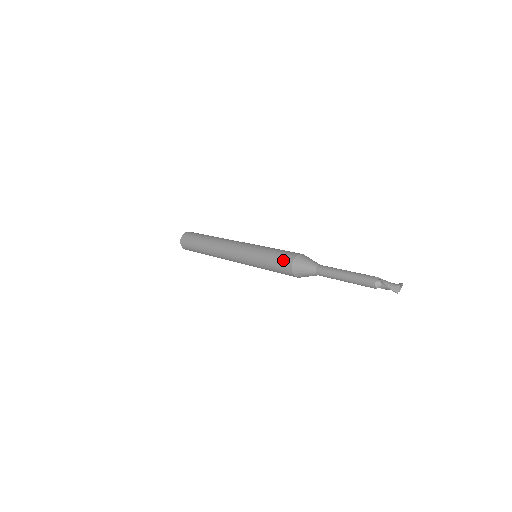
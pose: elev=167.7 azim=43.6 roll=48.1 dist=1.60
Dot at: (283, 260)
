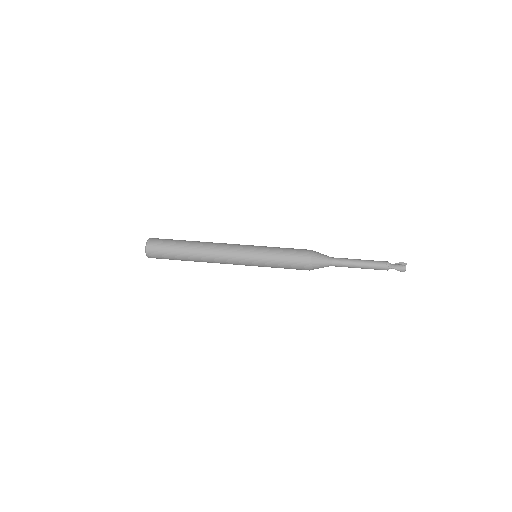
Dot at: (299, 266)
